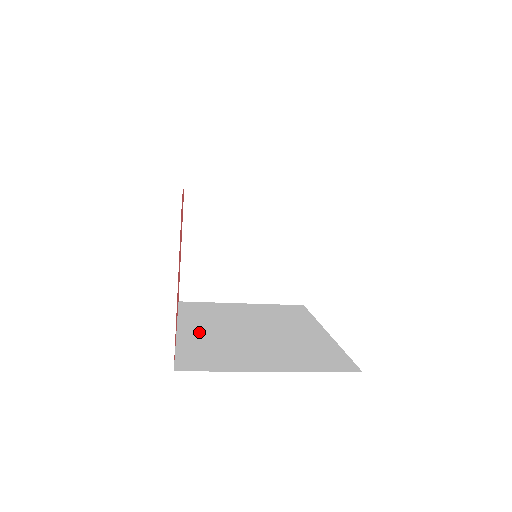
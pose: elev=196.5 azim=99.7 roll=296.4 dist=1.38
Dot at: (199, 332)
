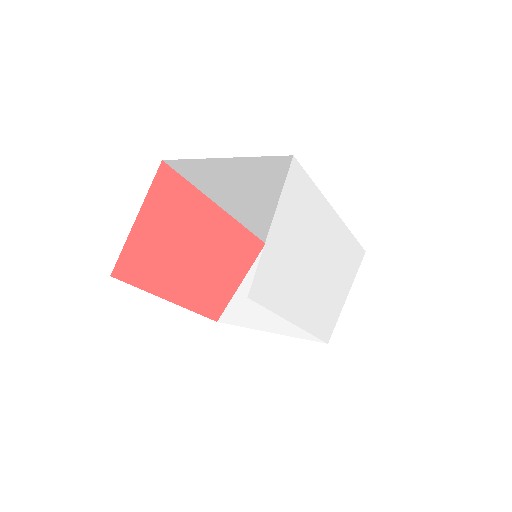
Dot at: occluded
